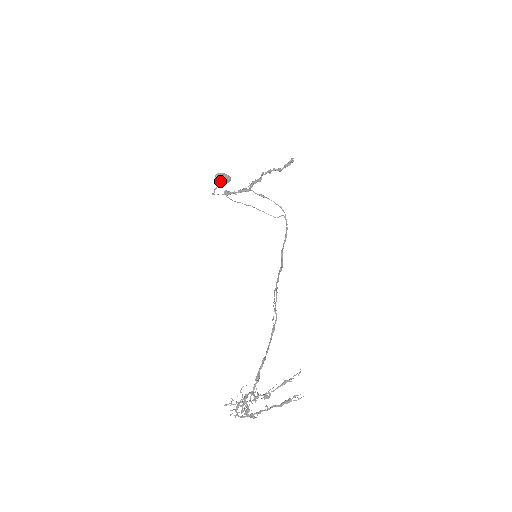
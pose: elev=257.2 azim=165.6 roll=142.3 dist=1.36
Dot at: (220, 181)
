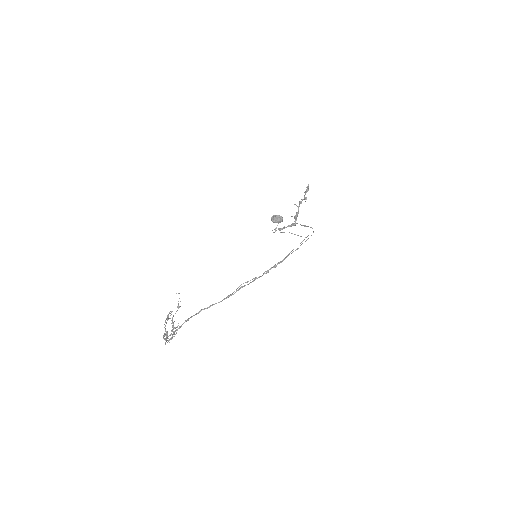
Dot at: (273, 220)
